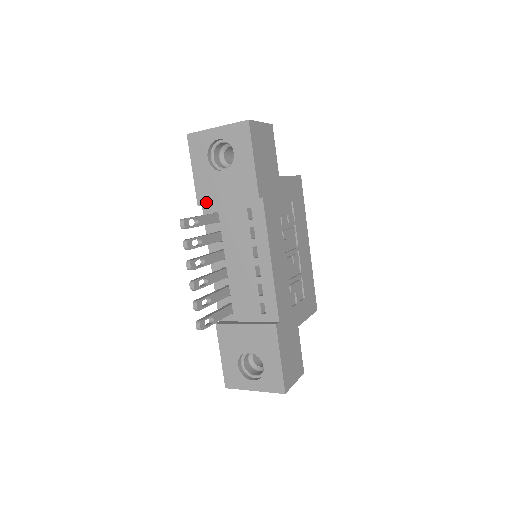
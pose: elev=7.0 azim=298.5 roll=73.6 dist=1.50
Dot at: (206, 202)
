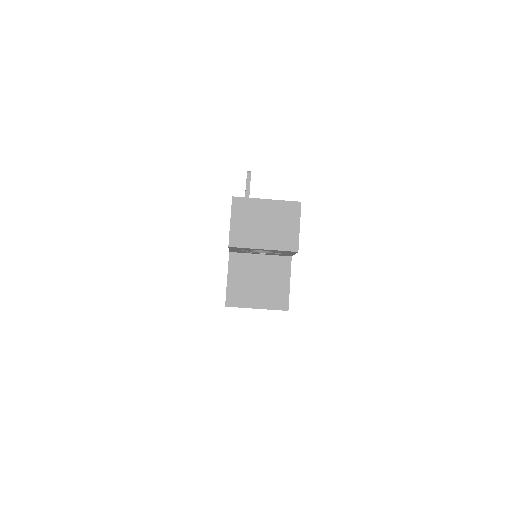
Dot at: occluded
